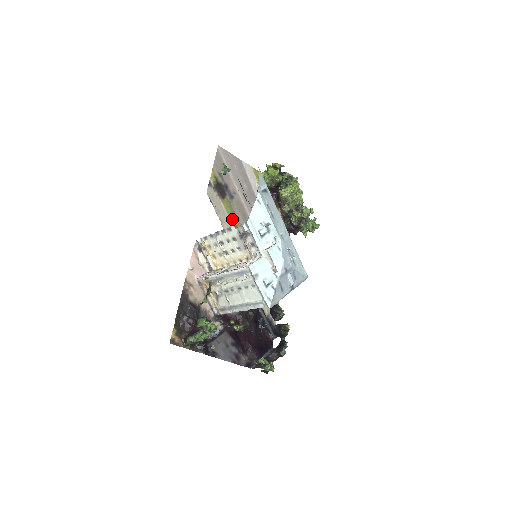
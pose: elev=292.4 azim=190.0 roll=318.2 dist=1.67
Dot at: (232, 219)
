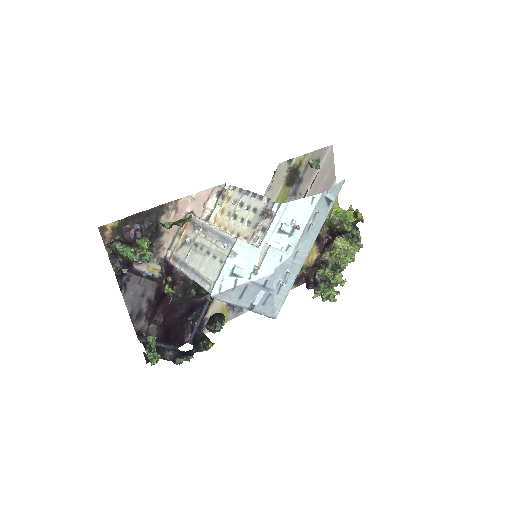
Dot at: occluded
